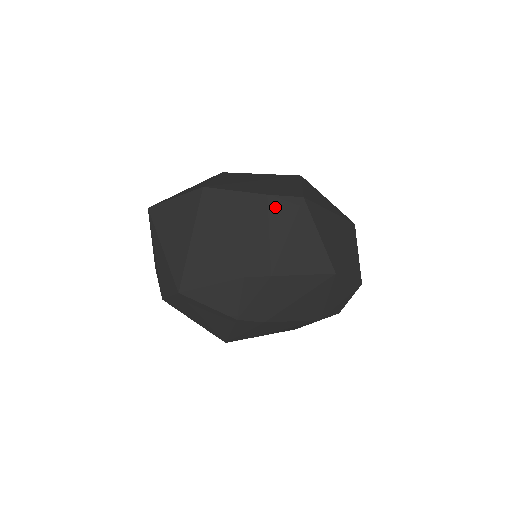
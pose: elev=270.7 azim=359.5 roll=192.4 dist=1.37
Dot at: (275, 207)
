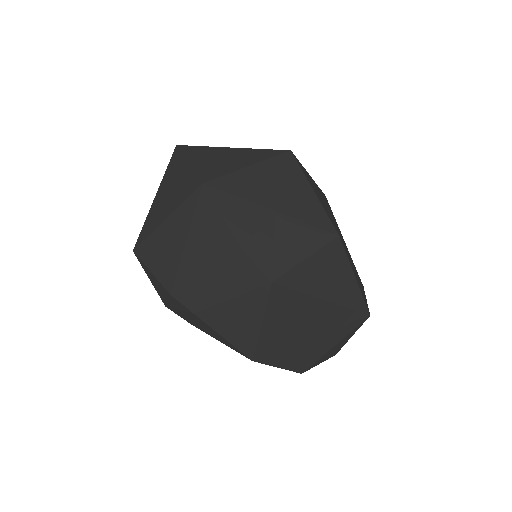
Dot at: (239, 266)
